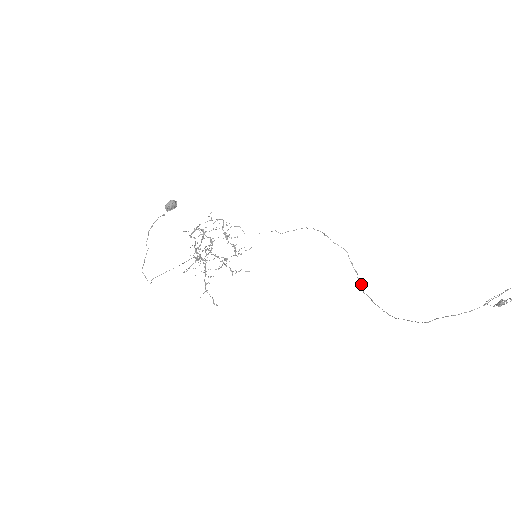
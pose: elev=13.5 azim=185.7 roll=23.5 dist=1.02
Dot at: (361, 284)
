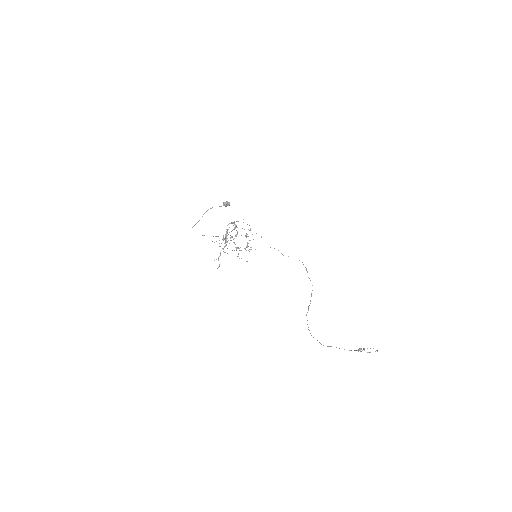
Dot at: (308, 310)
